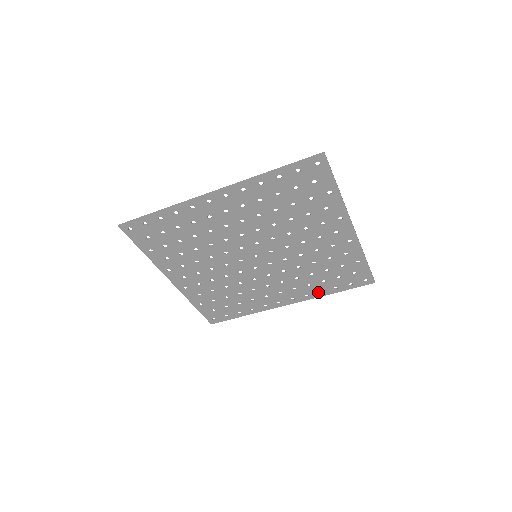
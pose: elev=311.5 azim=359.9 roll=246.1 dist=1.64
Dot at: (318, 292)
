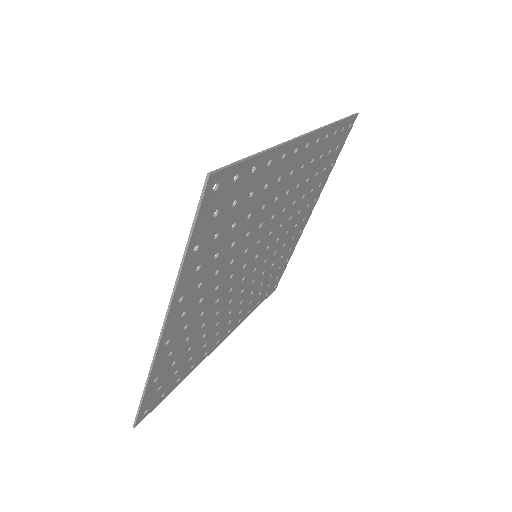
Dot at: (247, 313)
